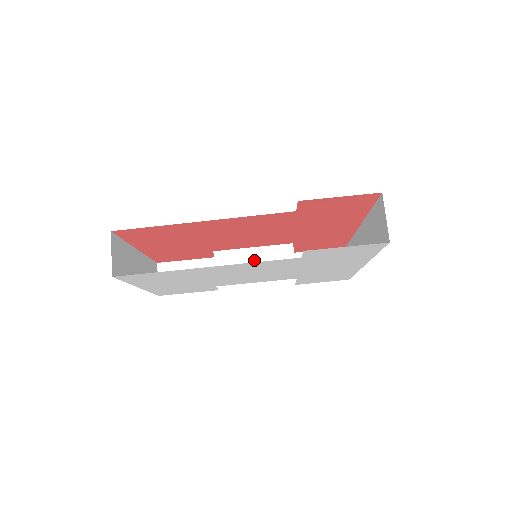
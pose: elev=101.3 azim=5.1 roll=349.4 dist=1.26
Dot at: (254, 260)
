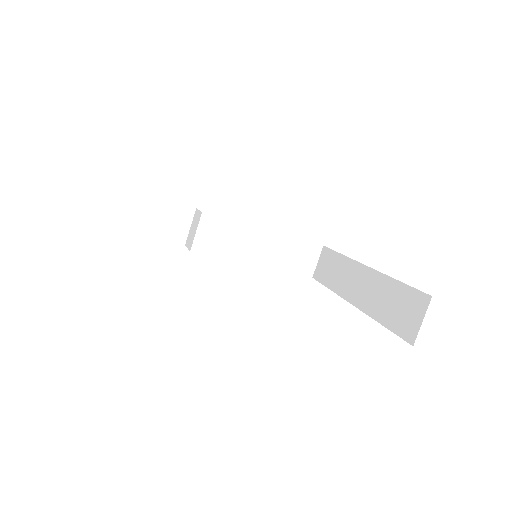
Dot at: (241, 240)
